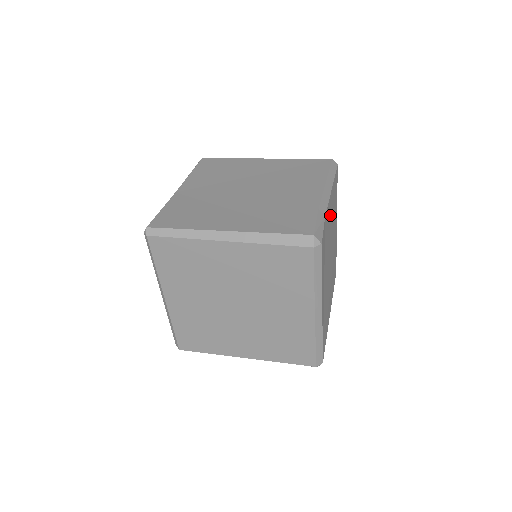
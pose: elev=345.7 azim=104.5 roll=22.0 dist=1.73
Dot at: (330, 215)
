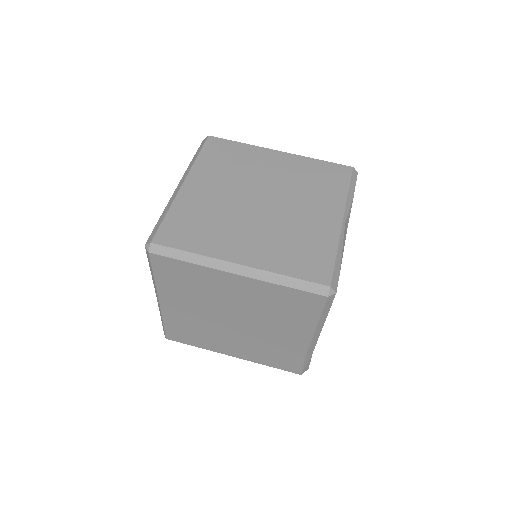
Dot at: occluded
